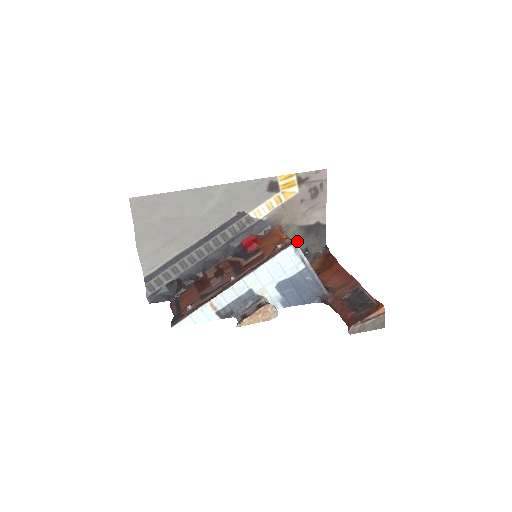
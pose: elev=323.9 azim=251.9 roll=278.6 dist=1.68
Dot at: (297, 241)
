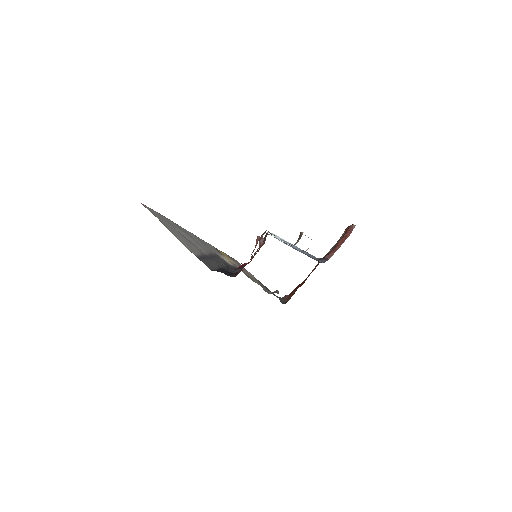
Dot at: (264, 288)
